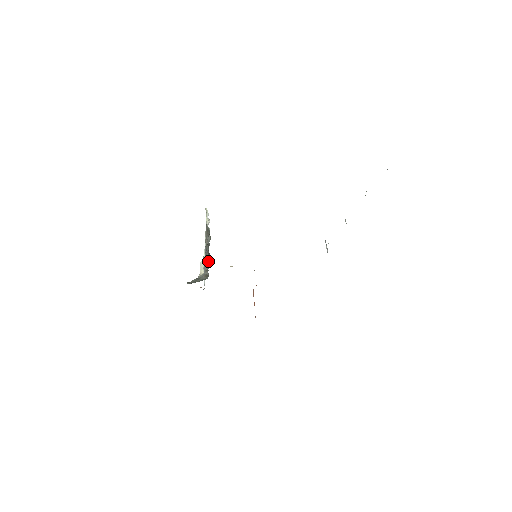
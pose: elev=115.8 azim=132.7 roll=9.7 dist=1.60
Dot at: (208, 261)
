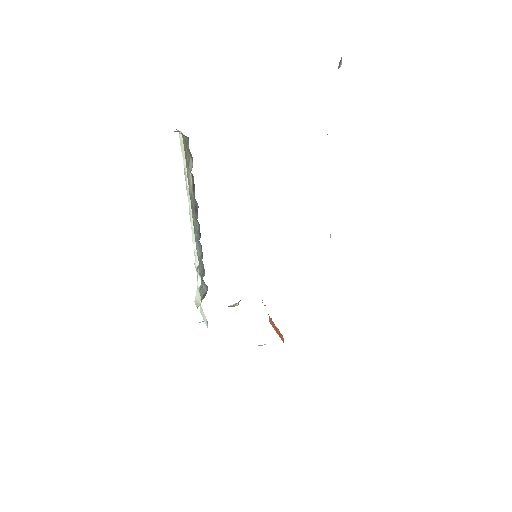
Dot at: (200, 236)
